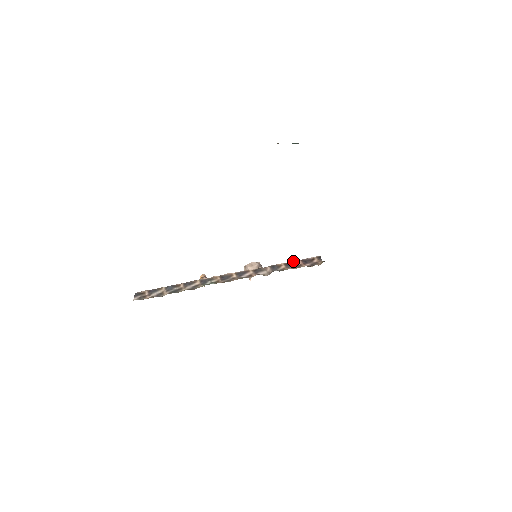
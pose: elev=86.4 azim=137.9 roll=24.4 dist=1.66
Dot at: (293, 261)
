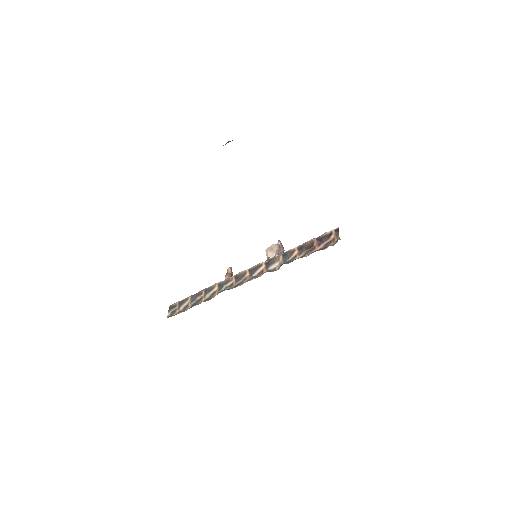
Dot at: (307, 242)
